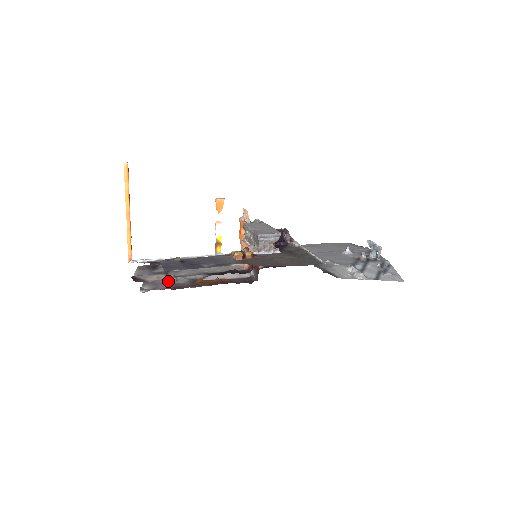
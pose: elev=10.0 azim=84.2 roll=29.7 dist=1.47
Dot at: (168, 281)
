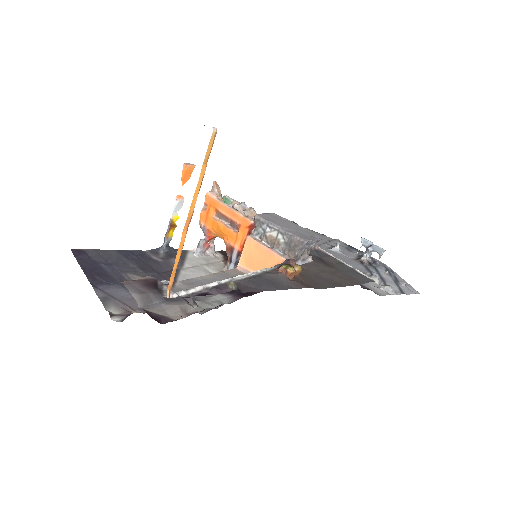
Dot at: occluded
